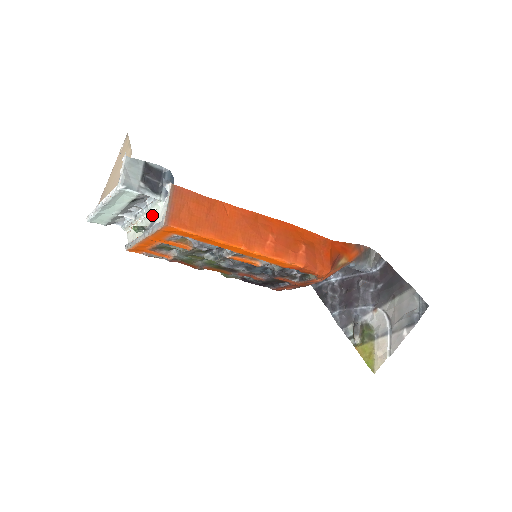
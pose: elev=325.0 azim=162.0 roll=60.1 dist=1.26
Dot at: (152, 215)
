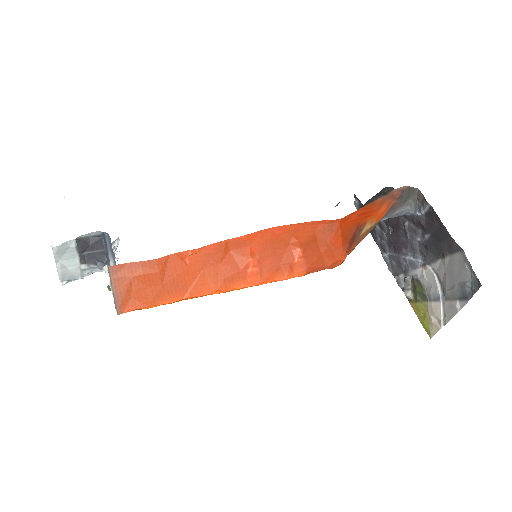
Dot at: occluded
